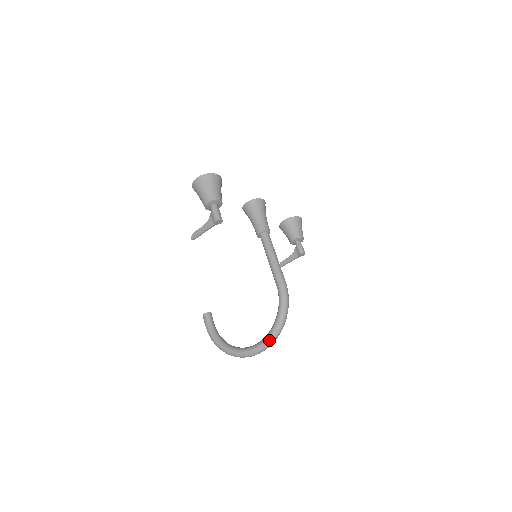
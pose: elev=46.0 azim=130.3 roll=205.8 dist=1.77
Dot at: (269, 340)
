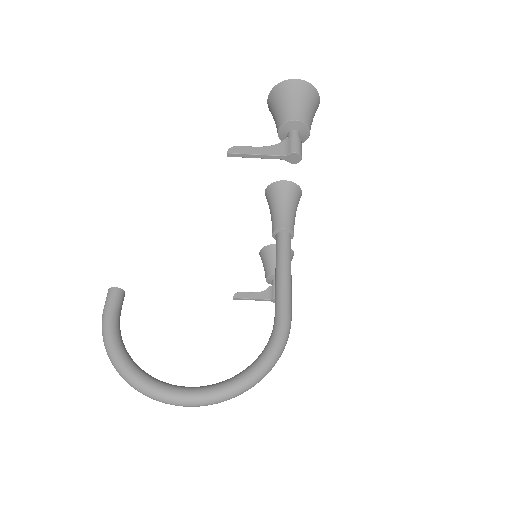
Dot at: (225, 393)
